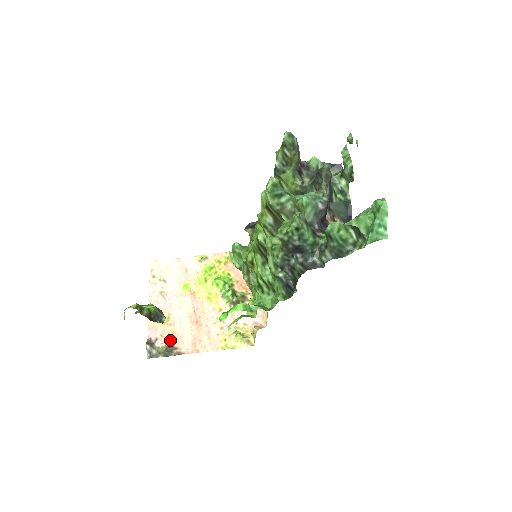
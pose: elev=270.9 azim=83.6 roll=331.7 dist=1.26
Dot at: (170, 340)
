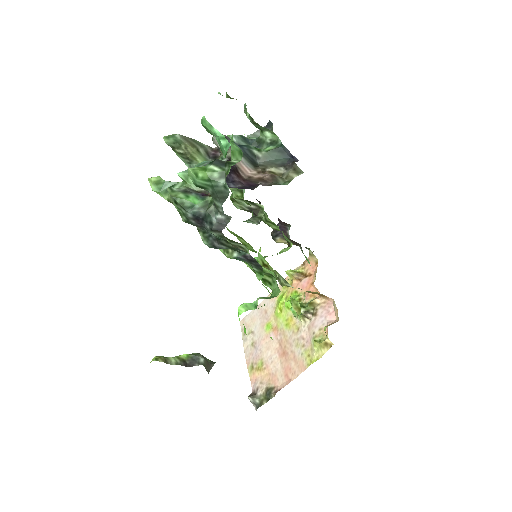
Dot at: (268, 383)
